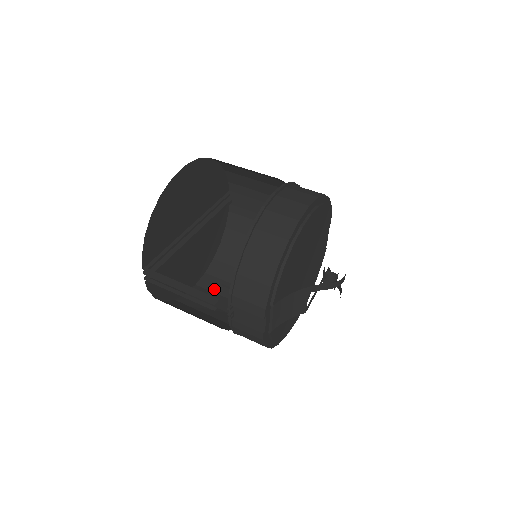
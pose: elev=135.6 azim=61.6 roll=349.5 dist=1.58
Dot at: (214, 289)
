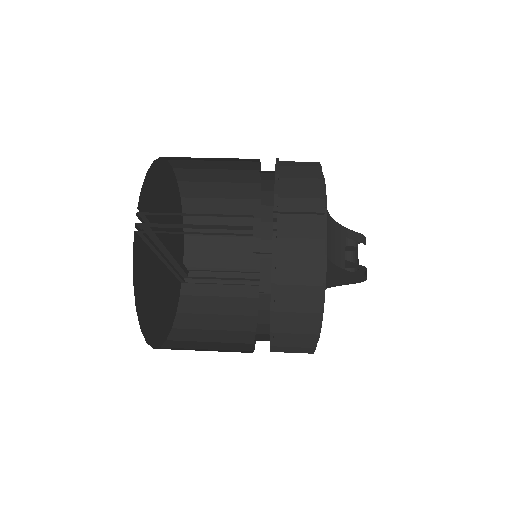
Dot at: (183, 349)
